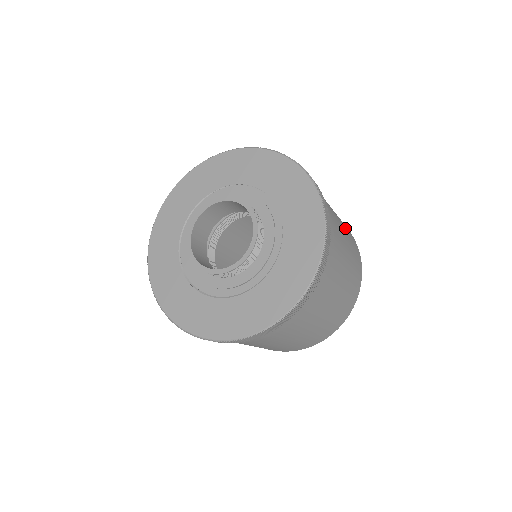
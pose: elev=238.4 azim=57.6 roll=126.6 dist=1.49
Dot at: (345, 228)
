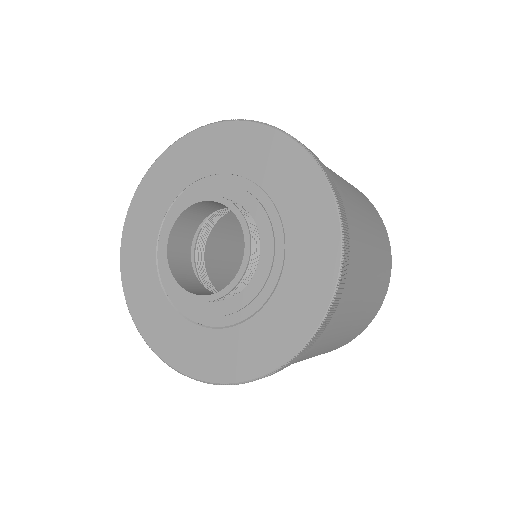
Dot at: occluded
